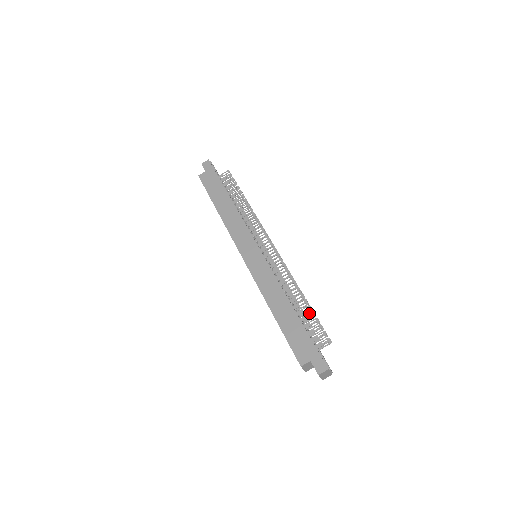
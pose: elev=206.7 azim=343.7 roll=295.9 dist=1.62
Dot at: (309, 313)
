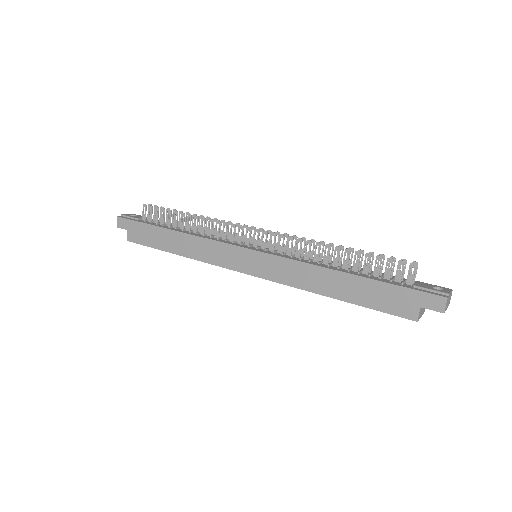
Dot at: occluded
